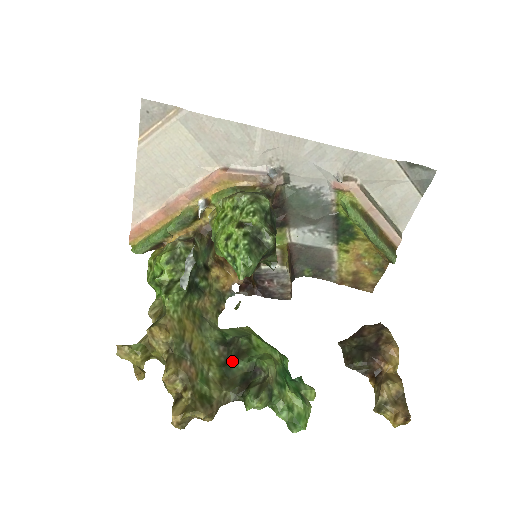
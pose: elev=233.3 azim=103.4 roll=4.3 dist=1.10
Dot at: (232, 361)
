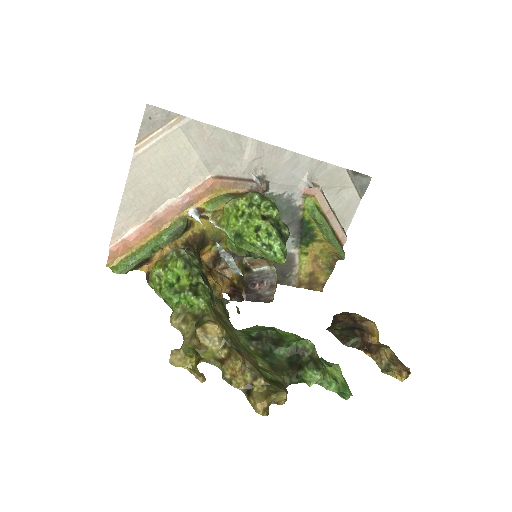
Dot at: (272, 350)
